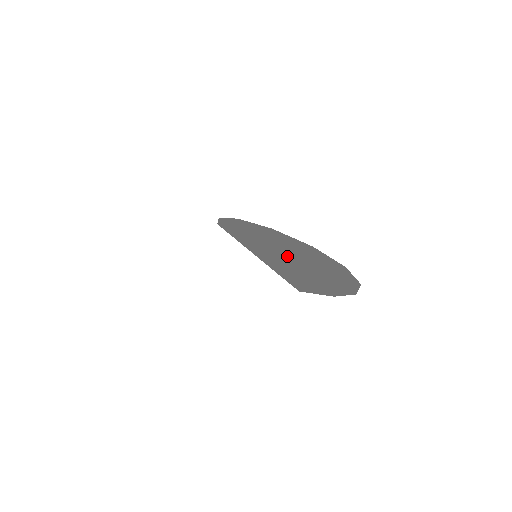
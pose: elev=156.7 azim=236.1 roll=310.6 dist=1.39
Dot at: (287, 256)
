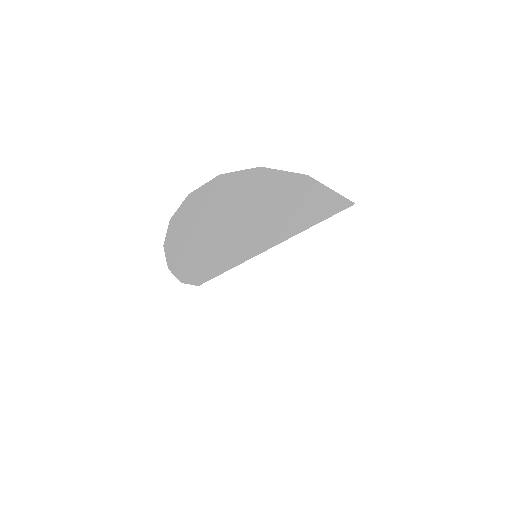
Dot at: occluded
